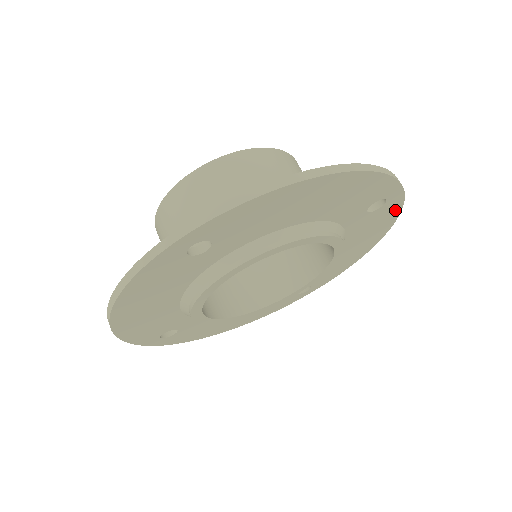
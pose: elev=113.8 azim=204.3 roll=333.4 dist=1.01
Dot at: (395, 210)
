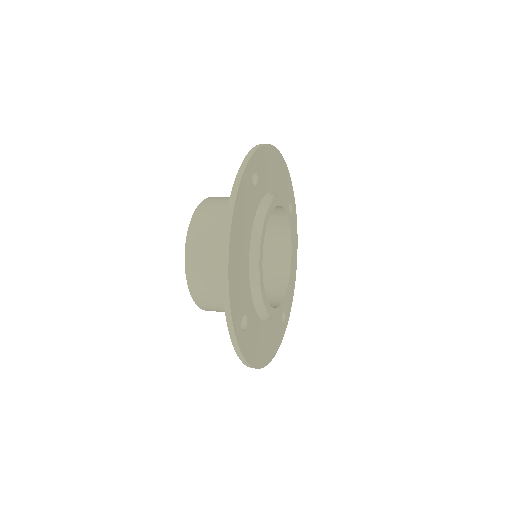
Dot at: (295, 223)
